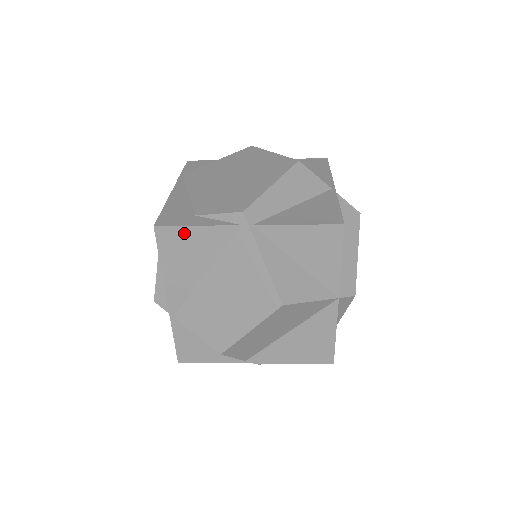
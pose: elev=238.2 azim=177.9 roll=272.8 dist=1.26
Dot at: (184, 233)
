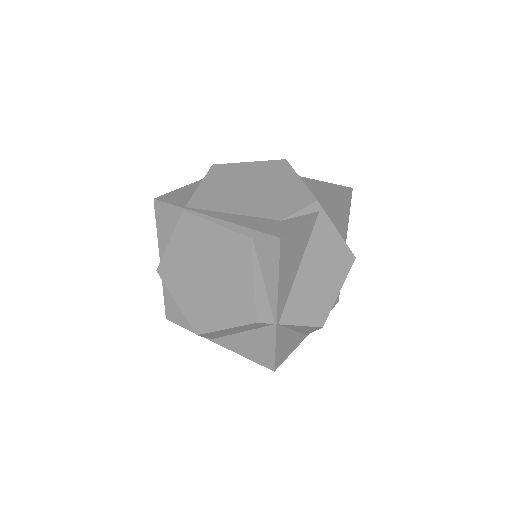
Dot at: (294, 235)
